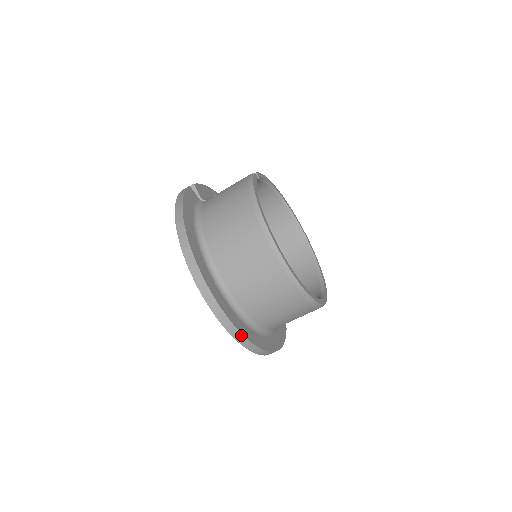
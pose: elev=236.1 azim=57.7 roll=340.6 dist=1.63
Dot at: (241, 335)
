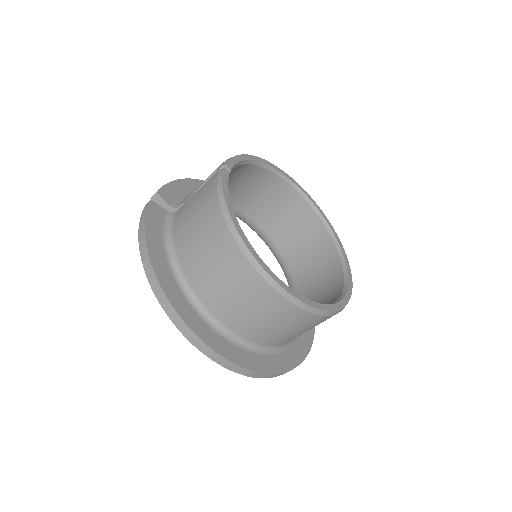
Dot at: (258, 373)
